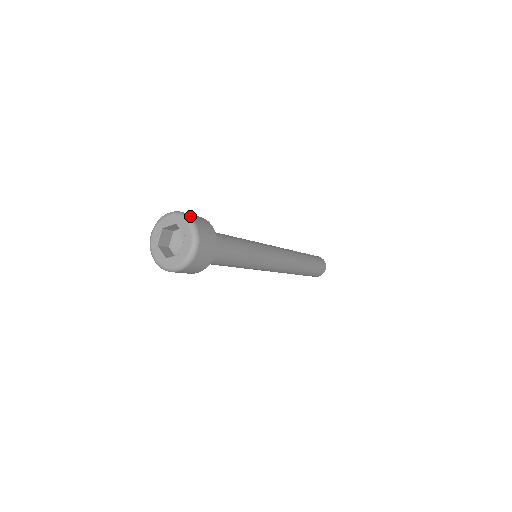
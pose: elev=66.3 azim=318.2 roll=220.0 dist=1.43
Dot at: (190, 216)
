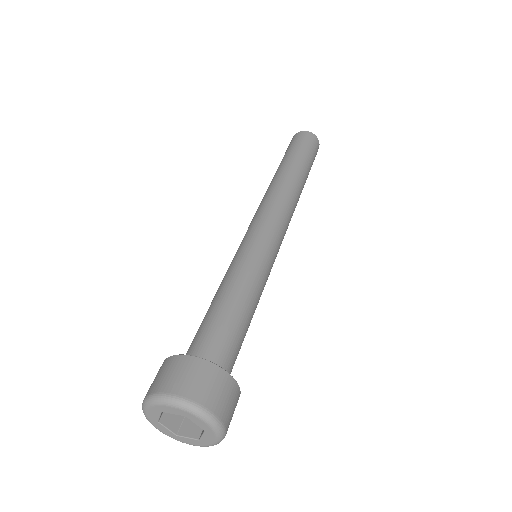
Dot at: (161, 393)
